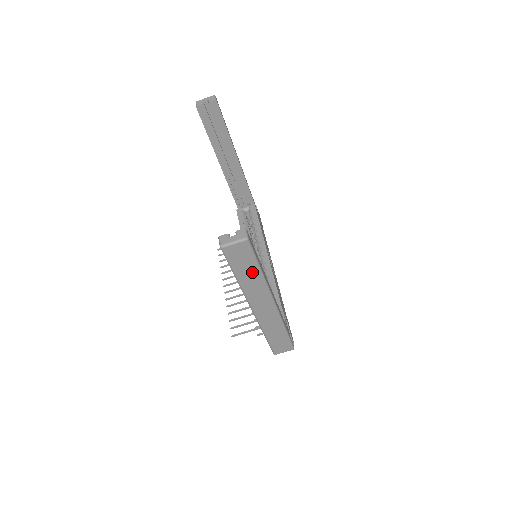
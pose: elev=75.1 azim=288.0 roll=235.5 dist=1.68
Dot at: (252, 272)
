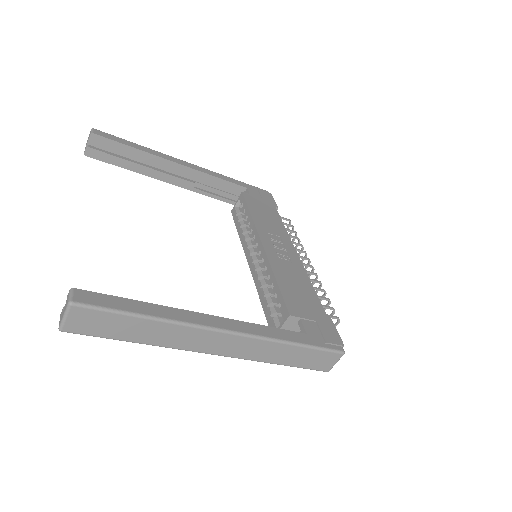
Dot at: (140, 326)
